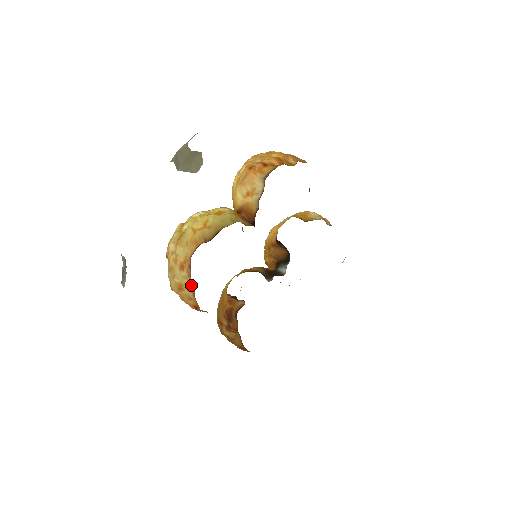
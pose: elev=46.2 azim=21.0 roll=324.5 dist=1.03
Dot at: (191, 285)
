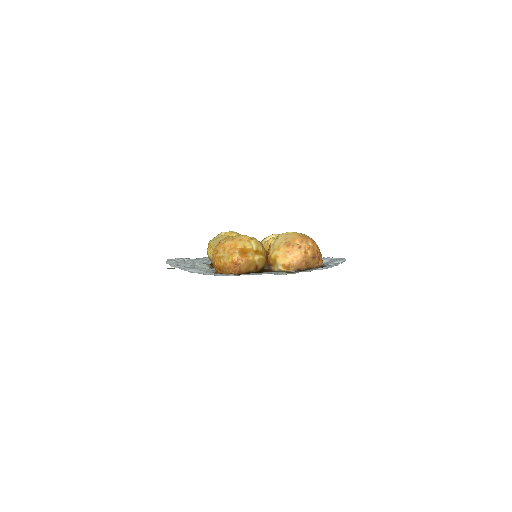
Dot at: occluded
